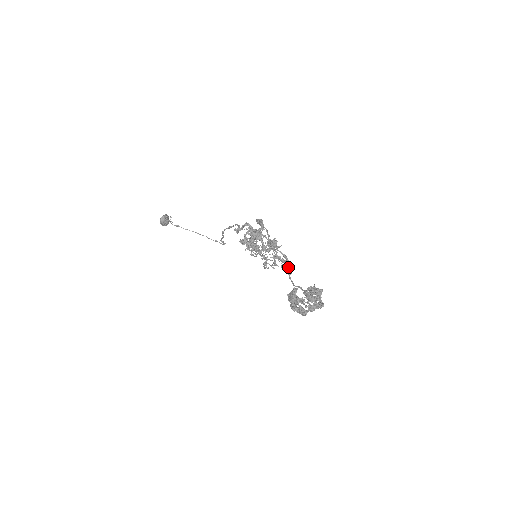
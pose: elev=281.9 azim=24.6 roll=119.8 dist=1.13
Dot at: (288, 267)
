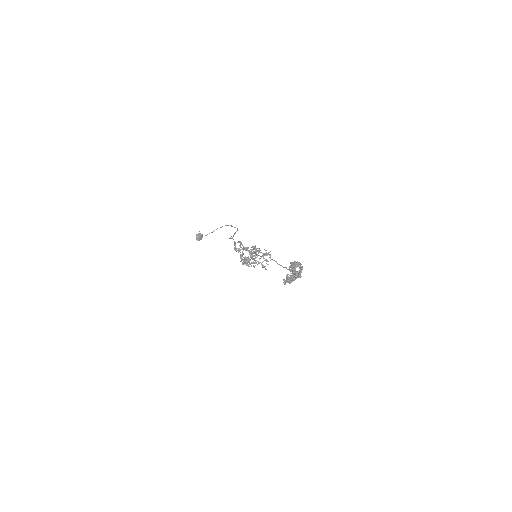
Dot at: (273, 260)
